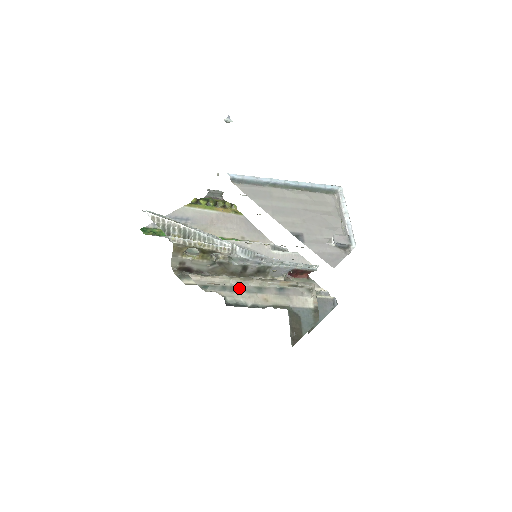
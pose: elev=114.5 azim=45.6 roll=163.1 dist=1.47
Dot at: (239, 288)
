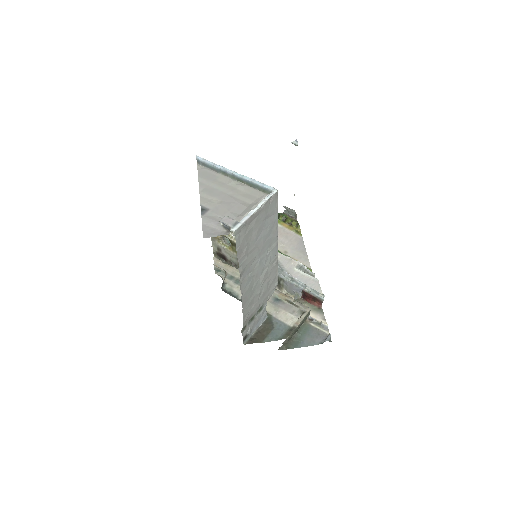
Dot at: occluded
